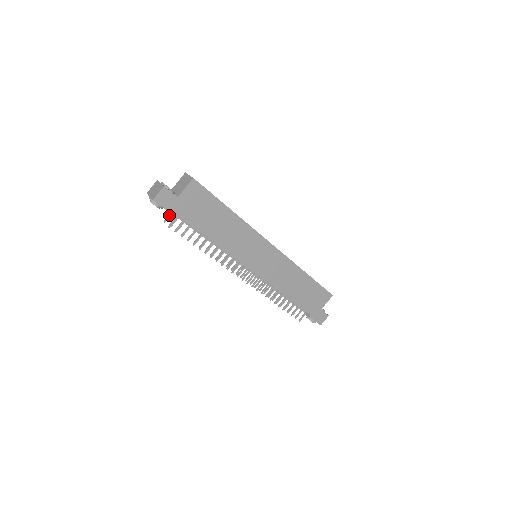
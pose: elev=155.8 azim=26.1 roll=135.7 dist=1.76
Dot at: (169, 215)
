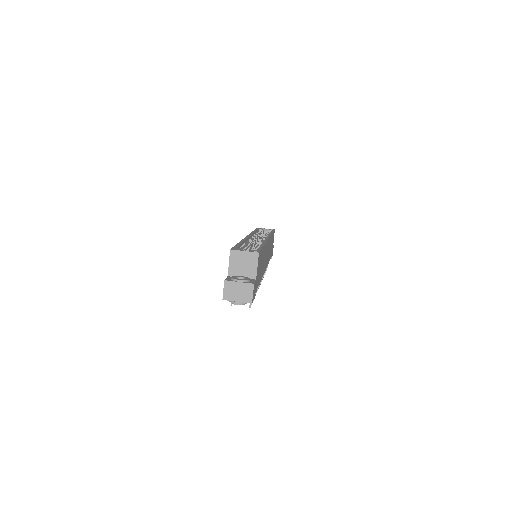
Dot at: occluded
